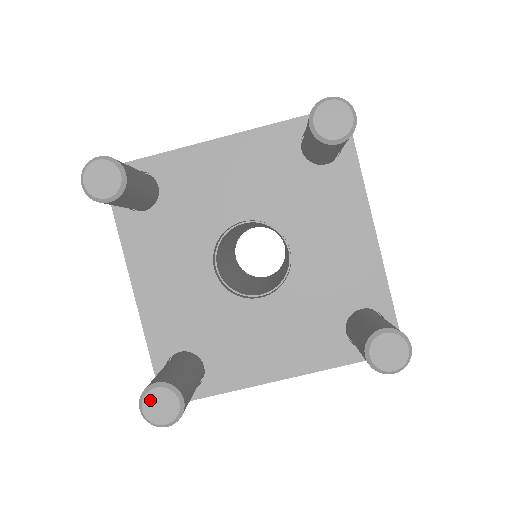
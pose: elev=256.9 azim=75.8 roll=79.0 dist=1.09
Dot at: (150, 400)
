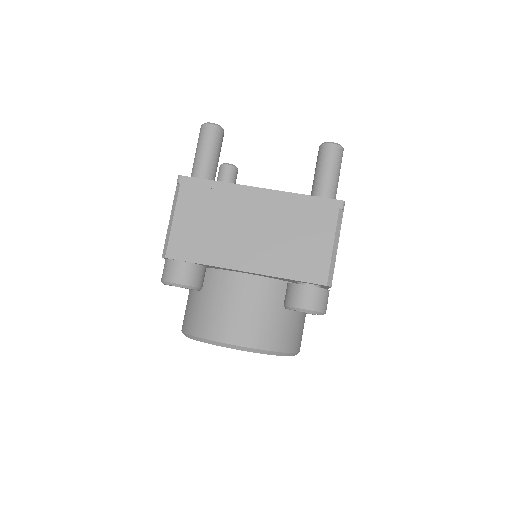
Dot at: occluded
